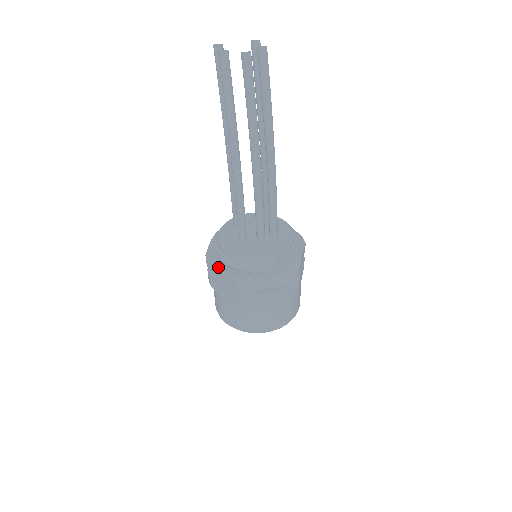
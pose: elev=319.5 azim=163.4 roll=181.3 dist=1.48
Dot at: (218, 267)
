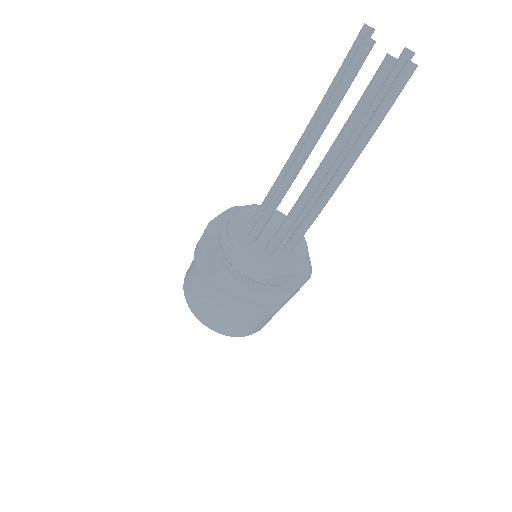
Dot at: (212, 244)
